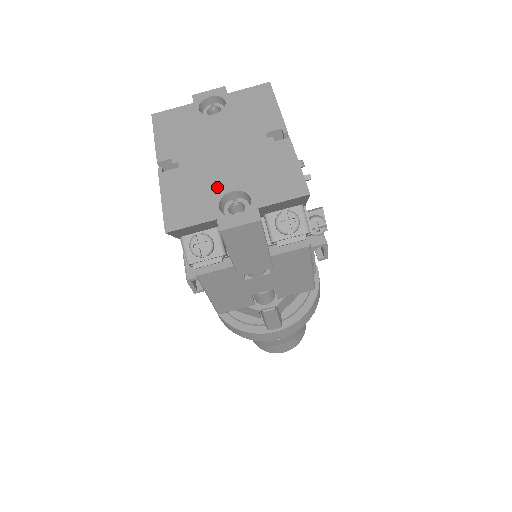
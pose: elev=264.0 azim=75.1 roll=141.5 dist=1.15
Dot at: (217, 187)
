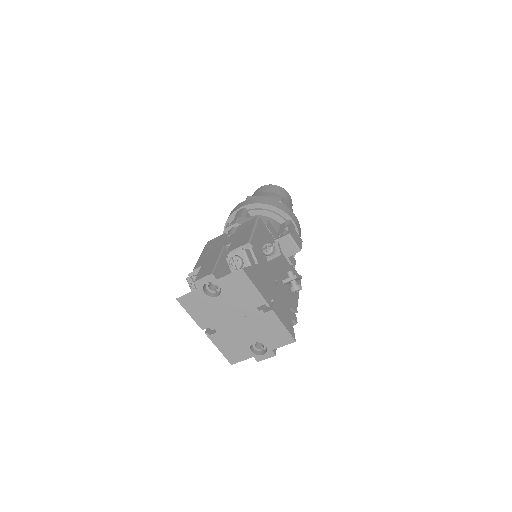
Dot at: (245, 342)
